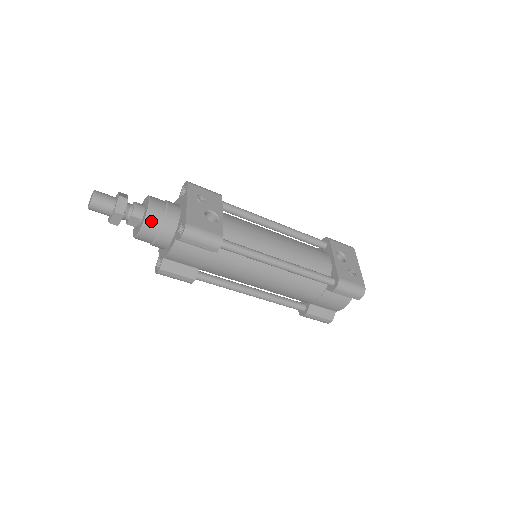
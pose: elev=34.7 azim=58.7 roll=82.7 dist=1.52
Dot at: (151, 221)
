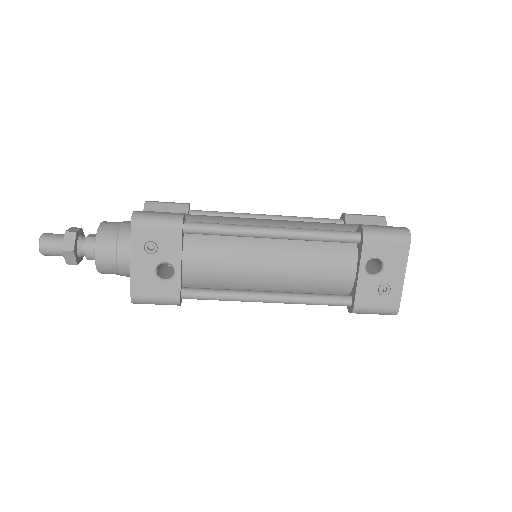
Dot at: (105, 271)
